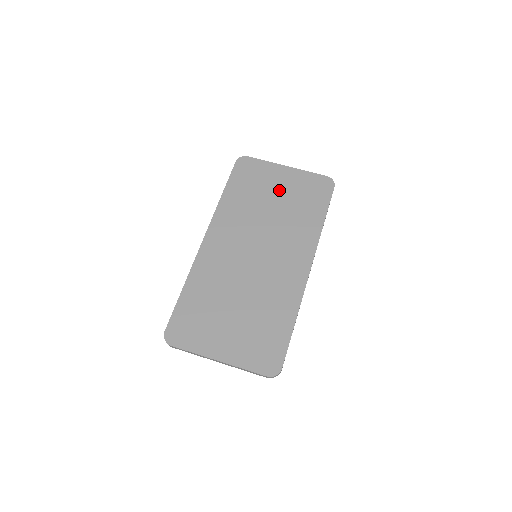
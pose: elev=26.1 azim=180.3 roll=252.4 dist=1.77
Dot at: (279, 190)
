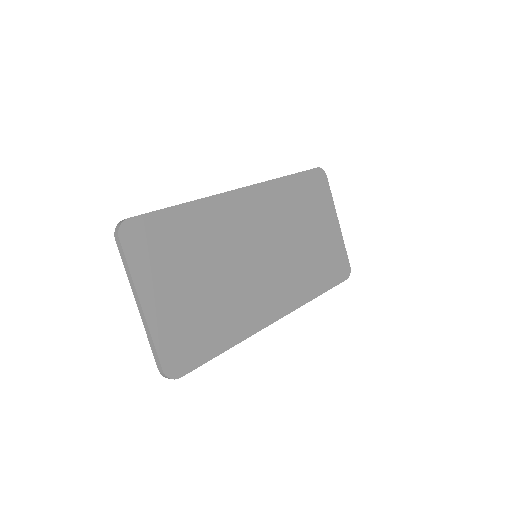
Dot at: (319, 231)
